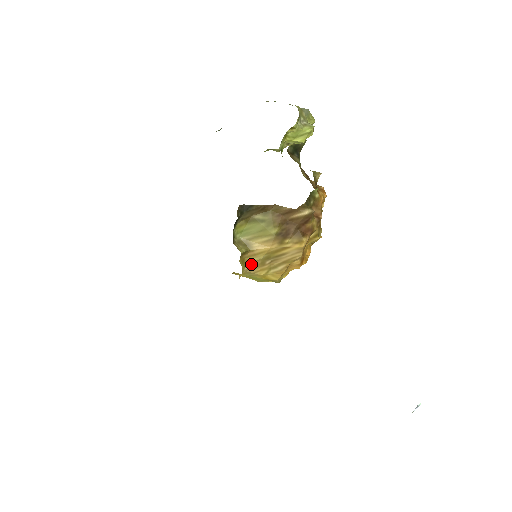
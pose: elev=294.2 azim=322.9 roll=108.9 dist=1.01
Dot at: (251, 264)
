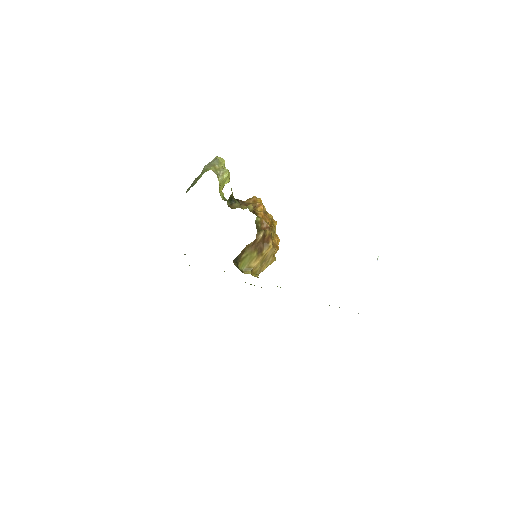
Dot at: (258, 271)
